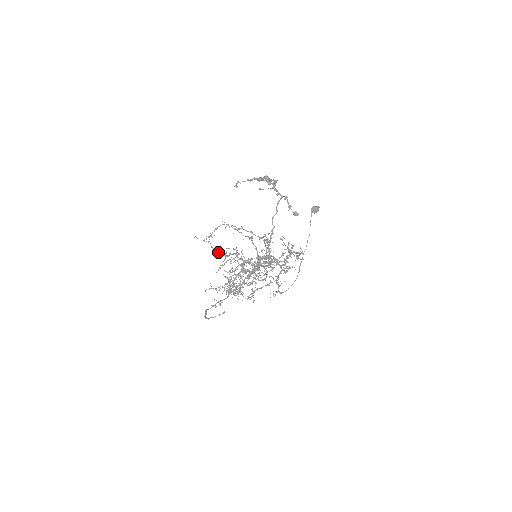
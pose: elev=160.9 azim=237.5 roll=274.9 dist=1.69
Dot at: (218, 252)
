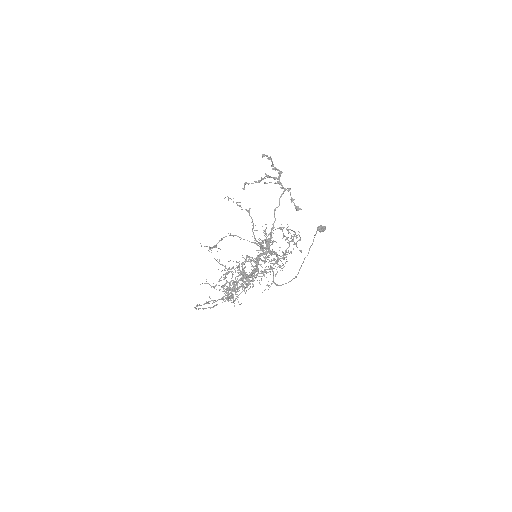
Dot at: (221, 264)
